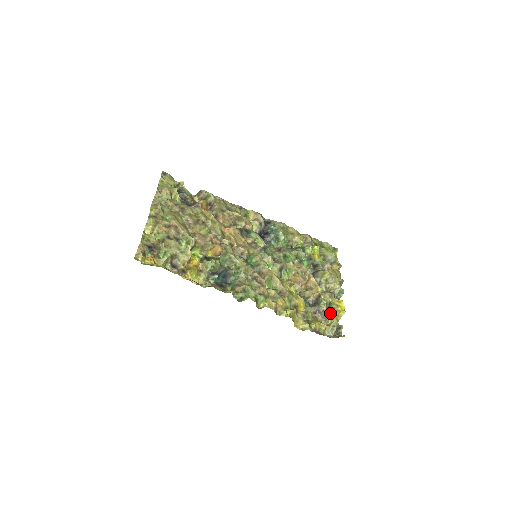
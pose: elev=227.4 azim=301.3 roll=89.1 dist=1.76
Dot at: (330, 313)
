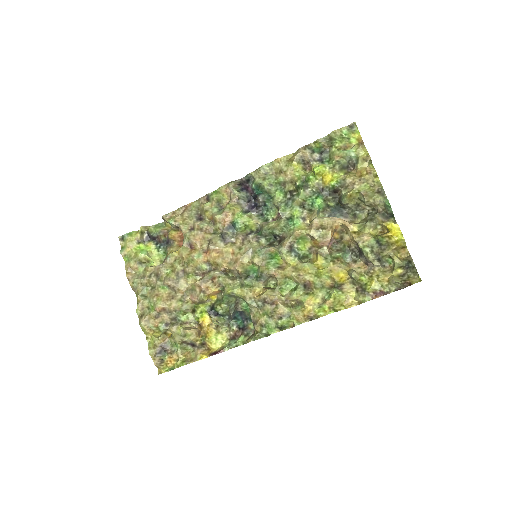
Dot at: (384, 255)
